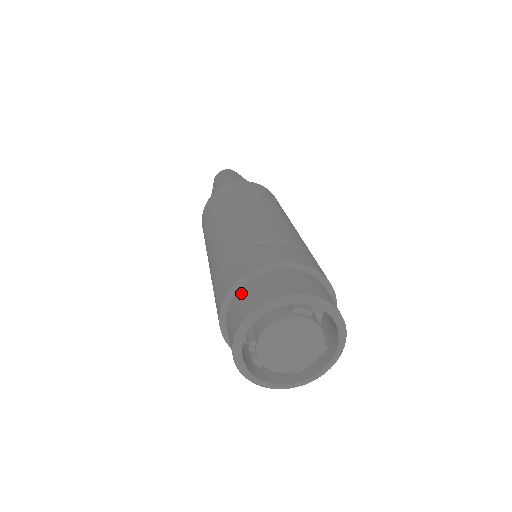
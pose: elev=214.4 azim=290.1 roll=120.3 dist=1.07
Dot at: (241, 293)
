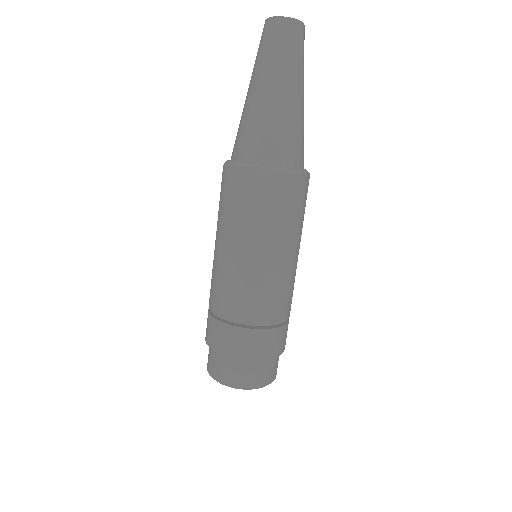
Dot at: (239, 364)
